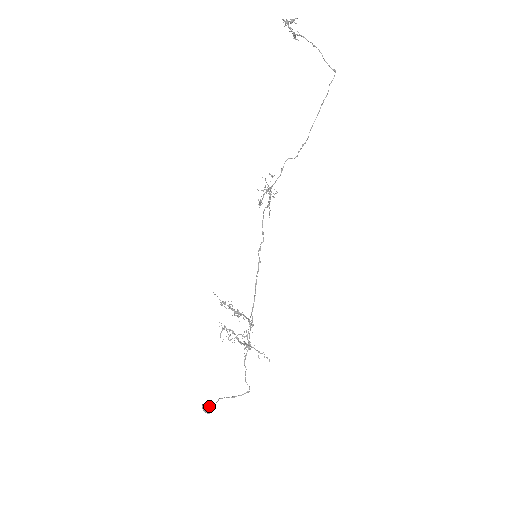
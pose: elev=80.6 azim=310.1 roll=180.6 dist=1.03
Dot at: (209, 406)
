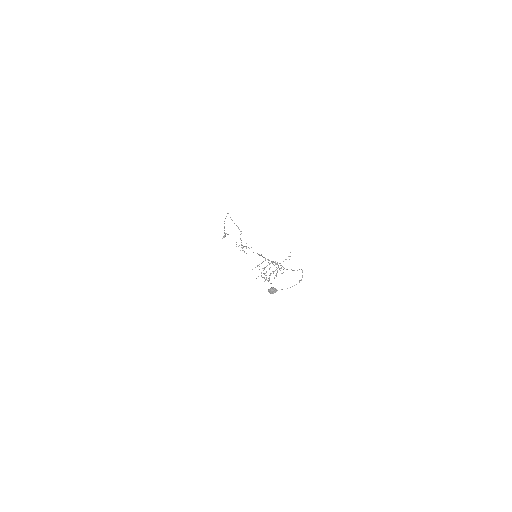
Dot at: (270, 288)
